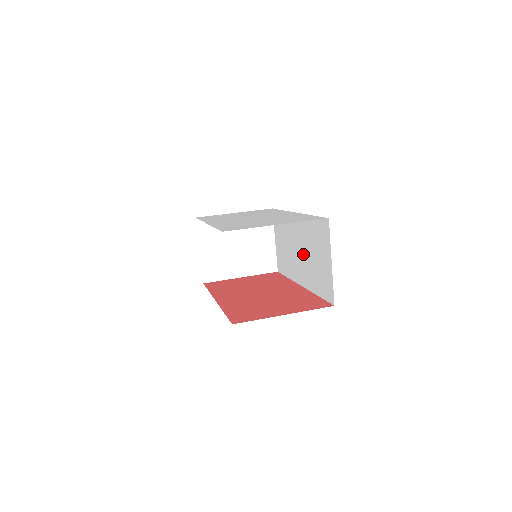
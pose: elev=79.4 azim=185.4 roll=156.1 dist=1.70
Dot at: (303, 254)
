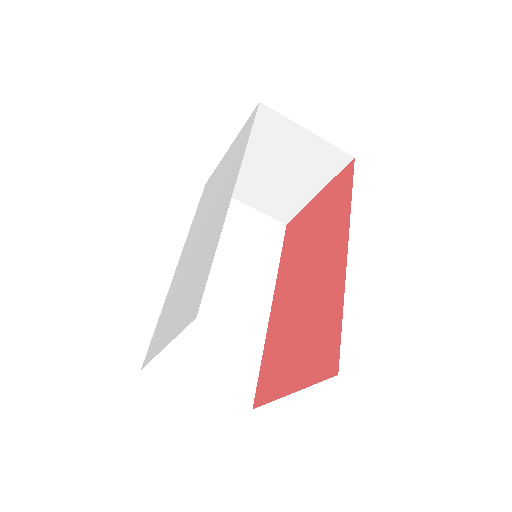
Dot at: occluded
